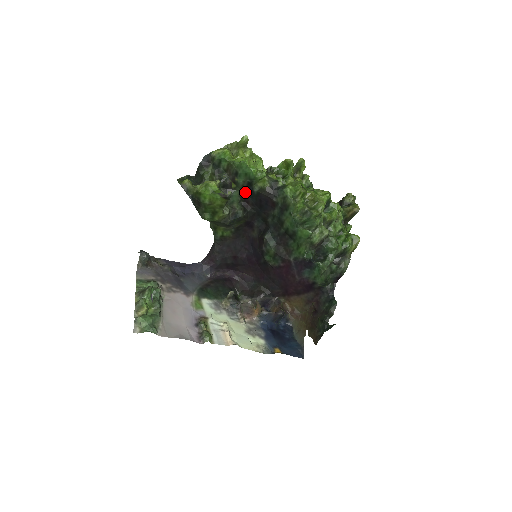
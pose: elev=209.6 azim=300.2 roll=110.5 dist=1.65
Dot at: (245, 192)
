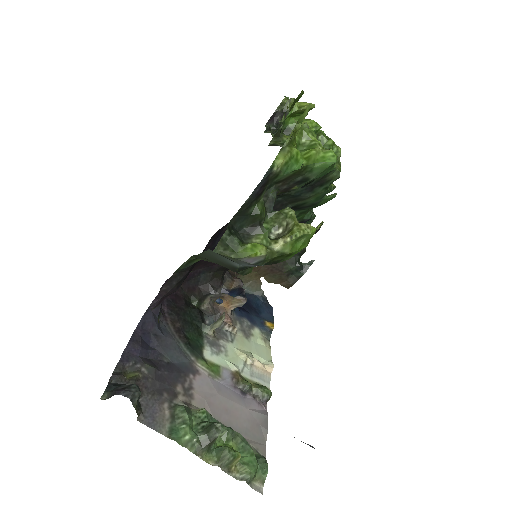
Dot at: occluded
